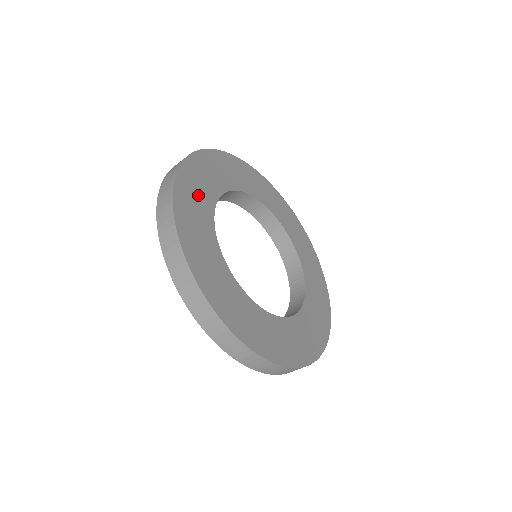
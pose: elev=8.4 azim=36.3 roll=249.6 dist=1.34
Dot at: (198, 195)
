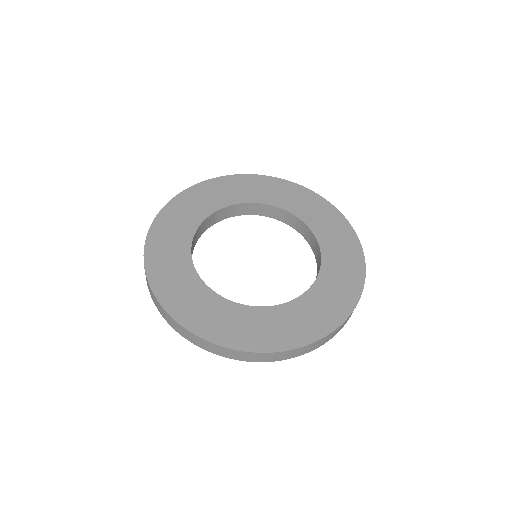
Dot at: (181, 221)
